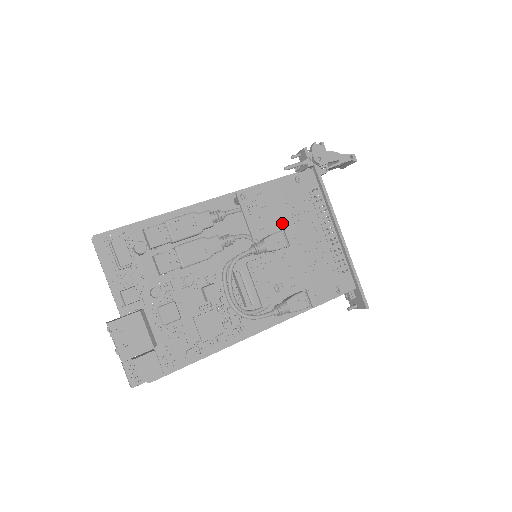
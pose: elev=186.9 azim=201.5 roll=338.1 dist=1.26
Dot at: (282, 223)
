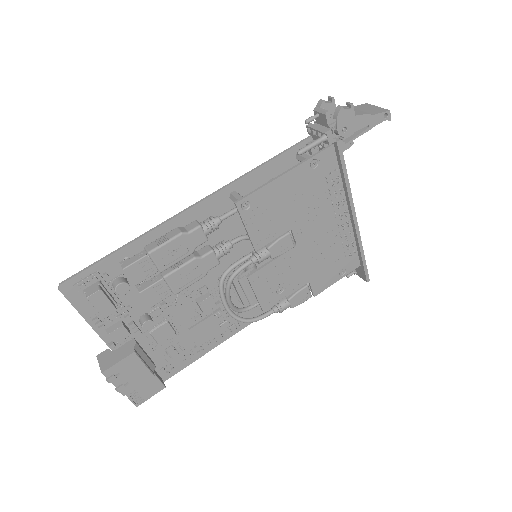
Dot at: (290, 223)
